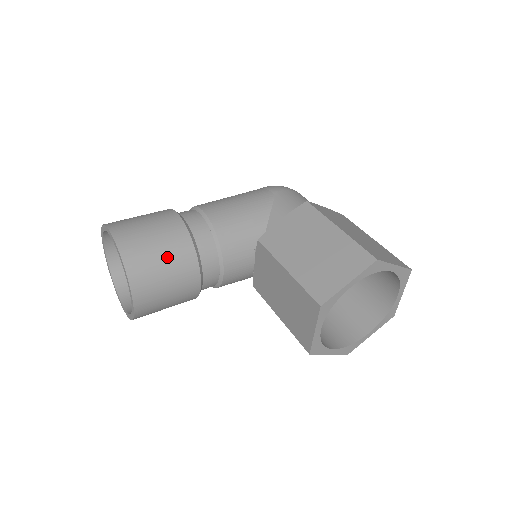
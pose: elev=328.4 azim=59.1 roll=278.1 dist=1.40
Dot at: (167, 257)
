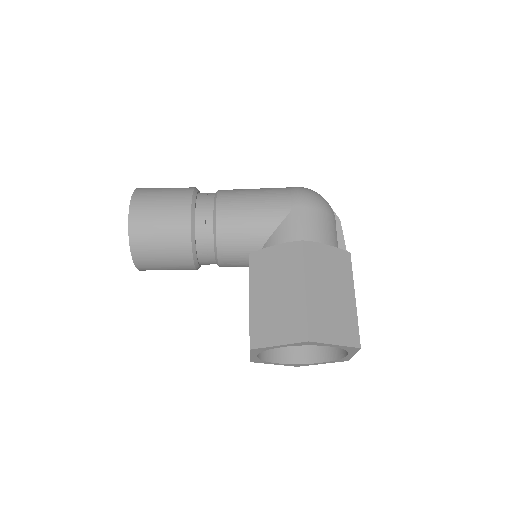
Dot at: (166, 245)
